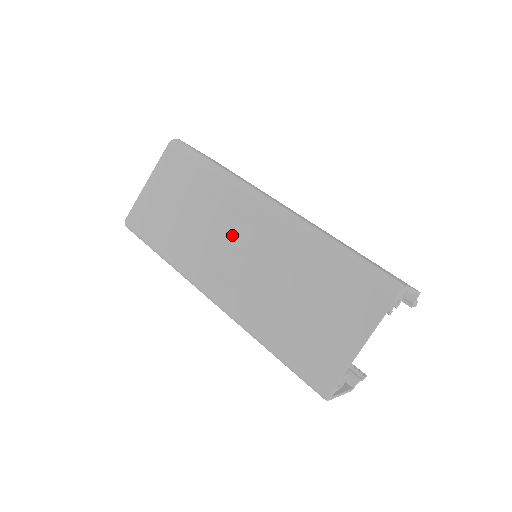
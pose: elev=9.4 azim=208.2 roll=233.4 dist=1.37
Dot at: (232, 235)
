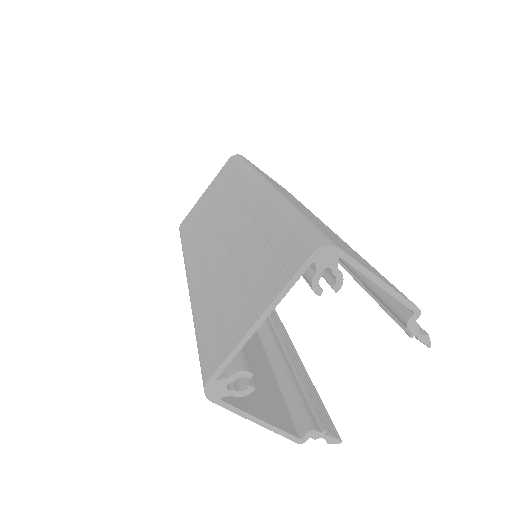
Dot at: (226, 220)
